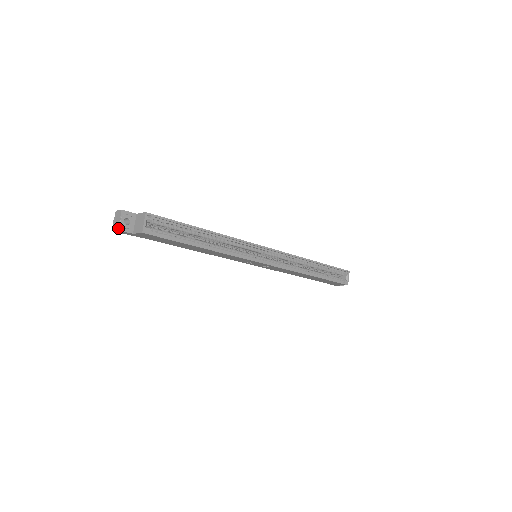
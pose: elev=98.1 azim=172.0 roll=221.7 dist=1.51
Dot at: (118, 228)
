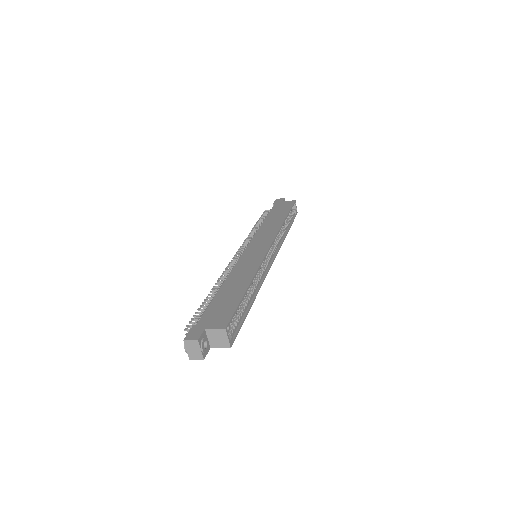
Dot at: (203, 358)
